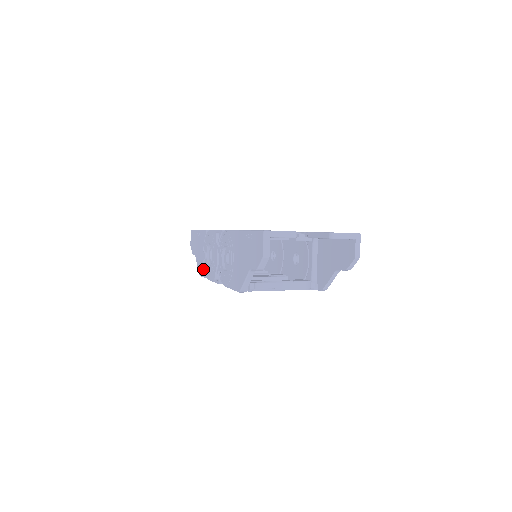
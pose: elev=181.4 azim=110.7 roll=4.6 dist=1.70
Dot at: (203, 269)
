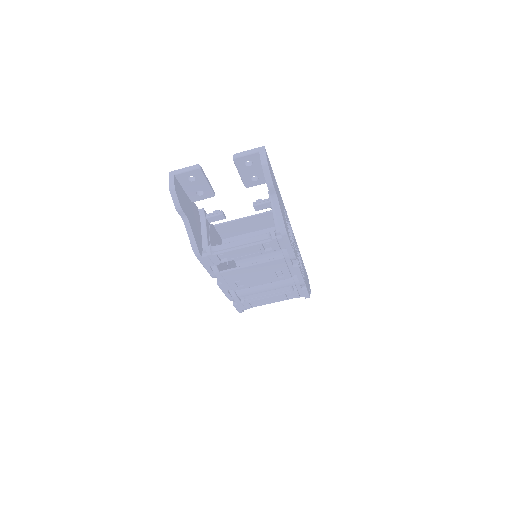
Dot at: occluded
